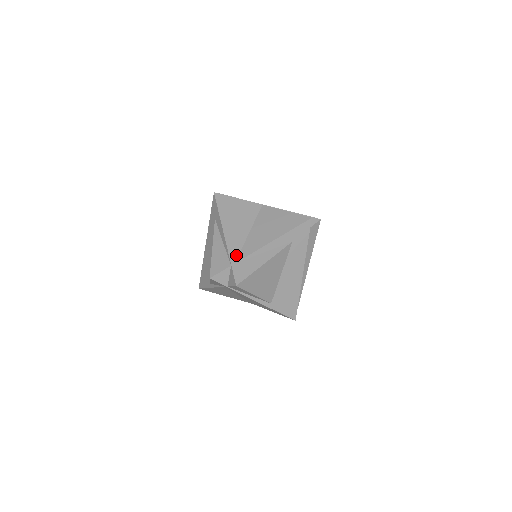
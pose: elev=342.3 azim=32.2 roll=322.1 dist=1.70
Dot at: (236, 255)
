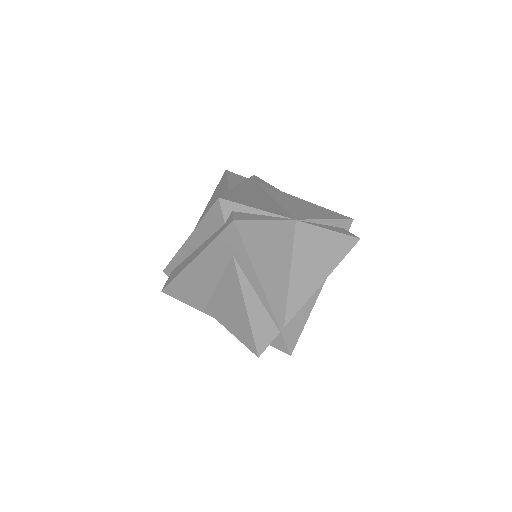
Dot at: (283, 316)
